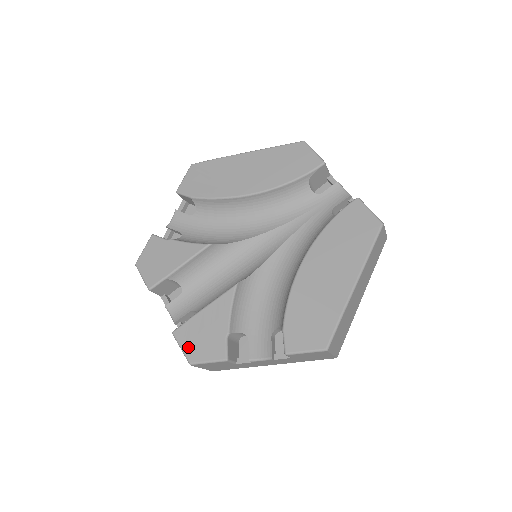
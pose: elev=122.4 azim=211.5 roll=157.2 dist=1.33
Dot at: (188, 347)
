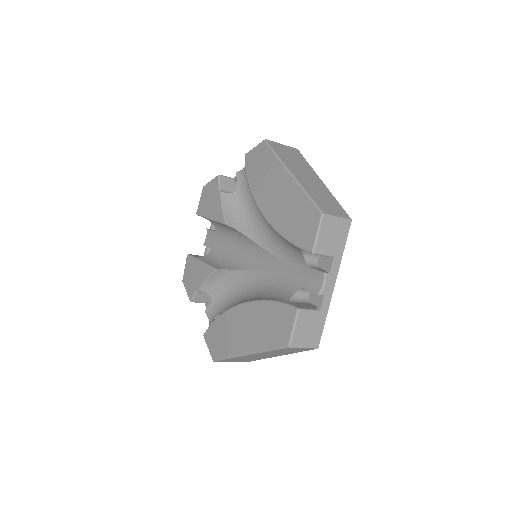
Dot at: (186, 272)
